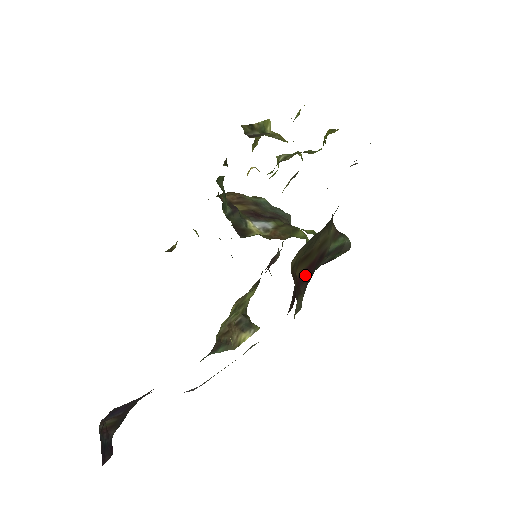
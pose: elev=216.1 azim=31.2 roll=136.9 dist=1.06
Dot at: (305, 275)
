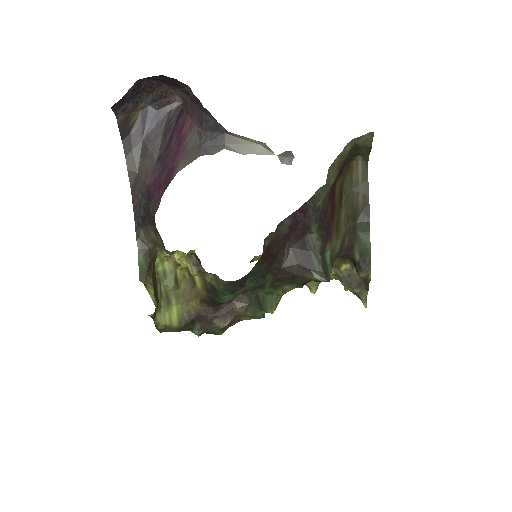
Dot at: (332, 199)
